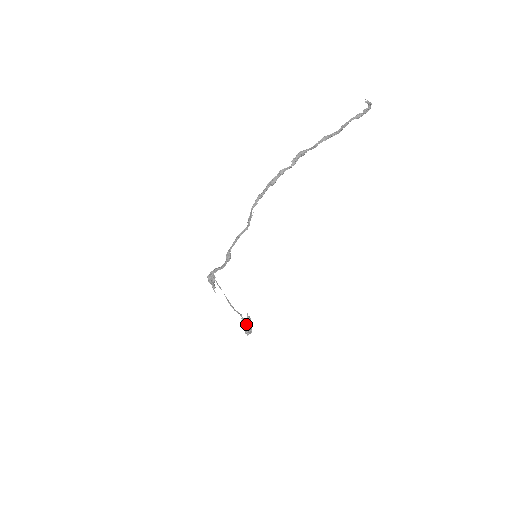
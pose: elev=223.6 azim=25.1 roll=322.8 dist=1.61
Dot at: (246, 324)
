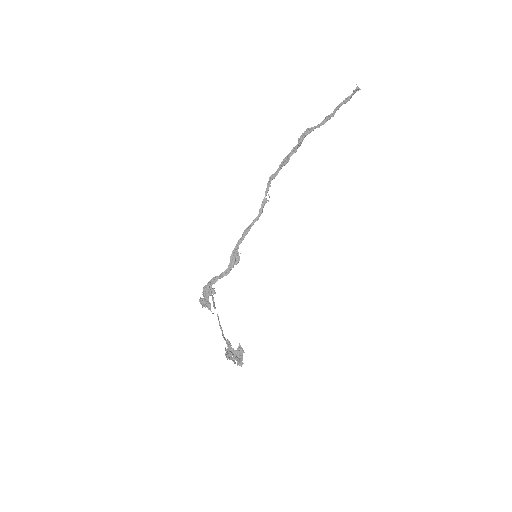
Dot at: (234, 352)
